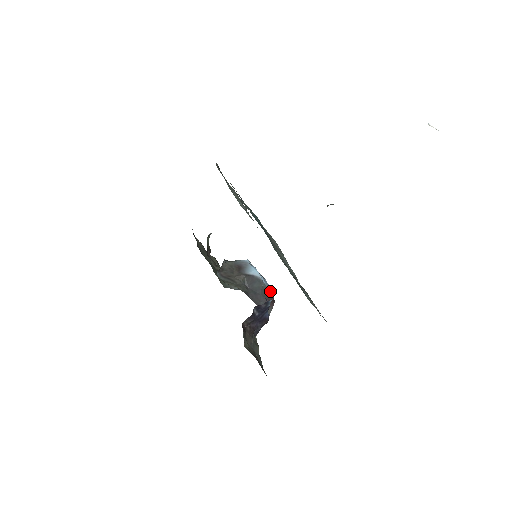
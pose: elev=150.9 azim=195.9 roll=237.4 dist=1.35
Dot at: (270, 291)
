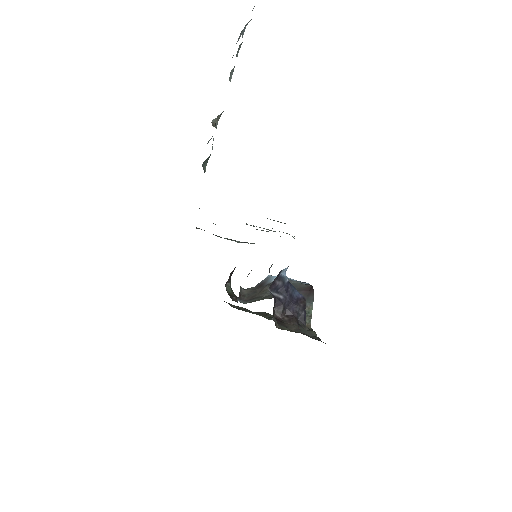
Dot at: (306, 284)
